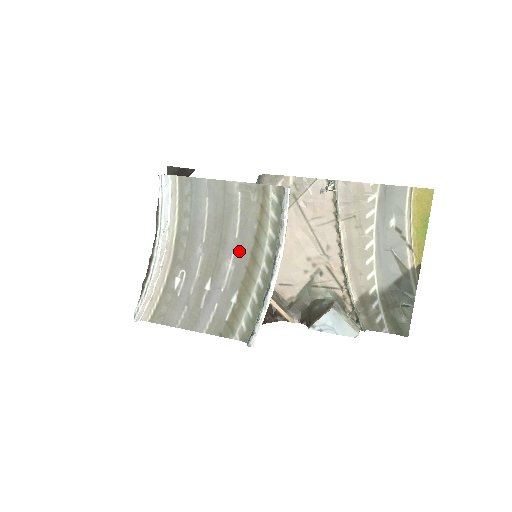
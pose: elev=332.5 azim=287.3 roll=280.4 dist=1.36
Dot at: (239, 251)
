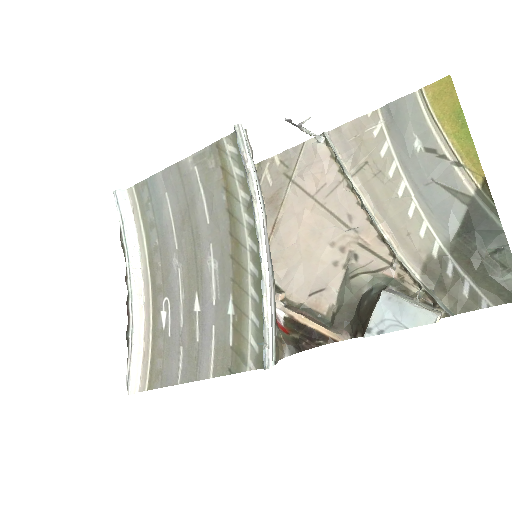
Dot at: (216, 239)
